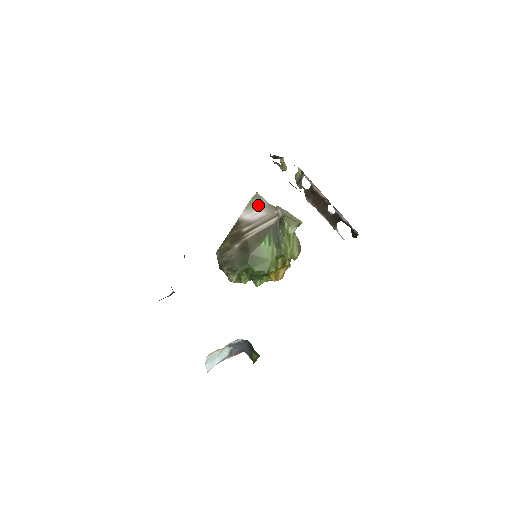
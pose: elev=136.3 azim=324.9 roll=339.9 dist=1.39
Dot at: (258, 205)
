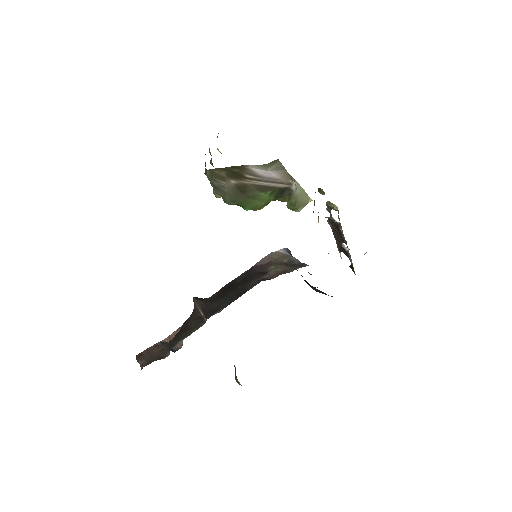
Dot at: (273, 168)
